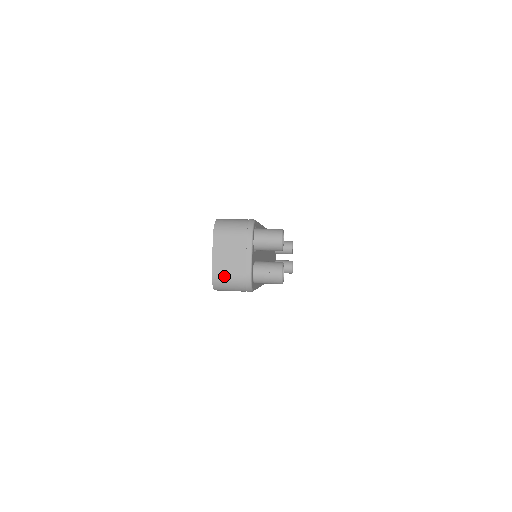
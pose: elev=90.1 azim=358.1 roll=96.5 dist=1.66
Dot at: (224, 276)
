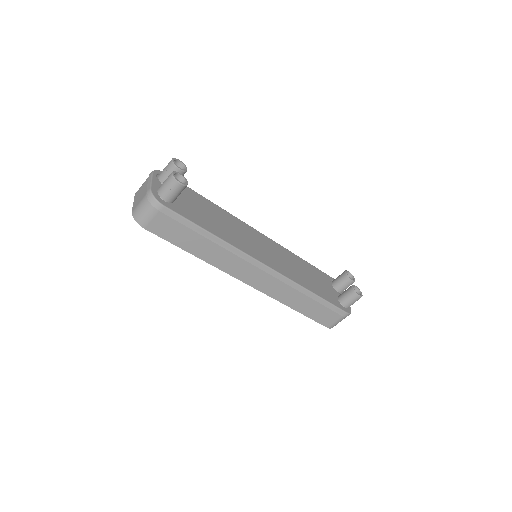
Dot at: (137, 206)
